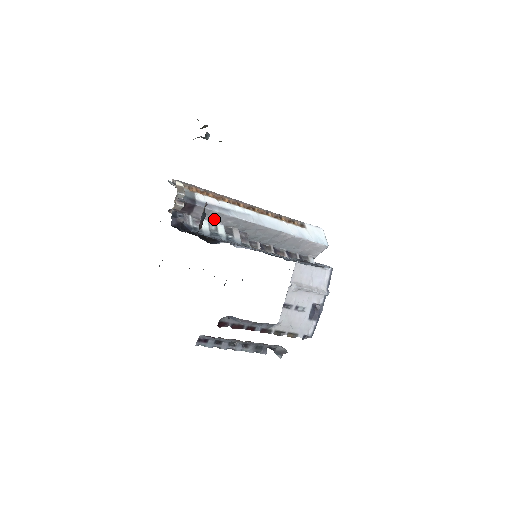
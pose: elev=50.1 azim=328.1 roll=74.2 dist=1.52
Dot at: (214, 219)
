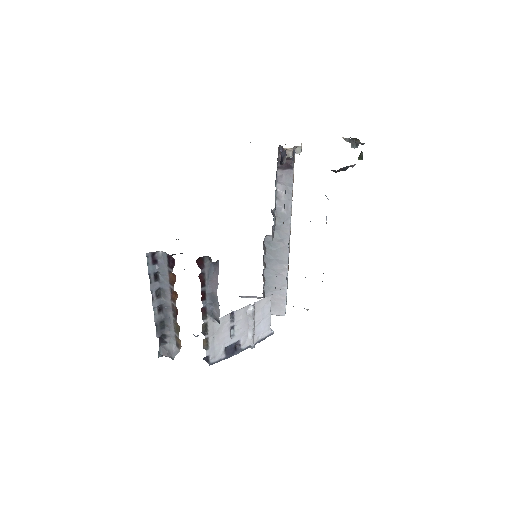
Dot at: (281, 194)
